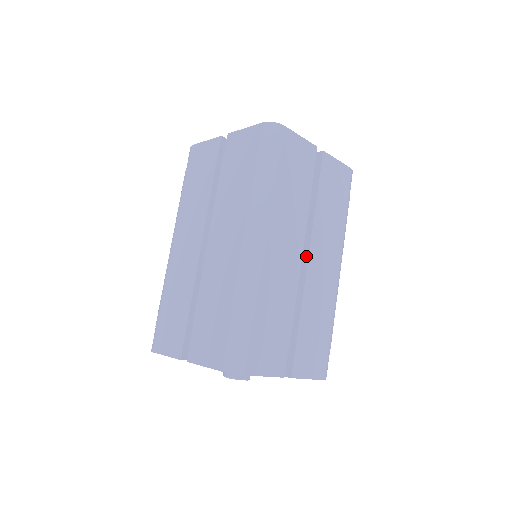
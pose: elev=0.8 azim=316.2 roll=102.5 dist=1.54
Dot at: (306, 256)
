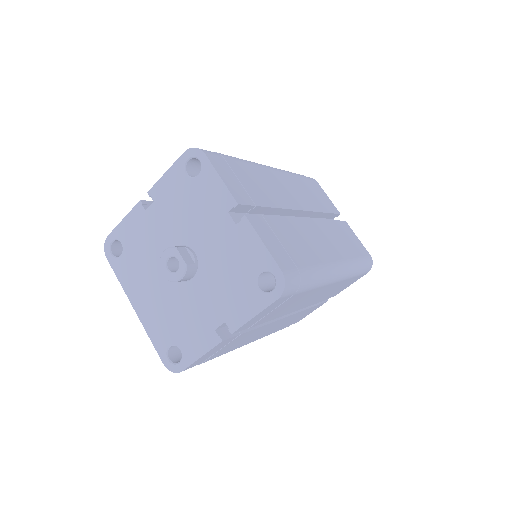
Dot at: occluded
